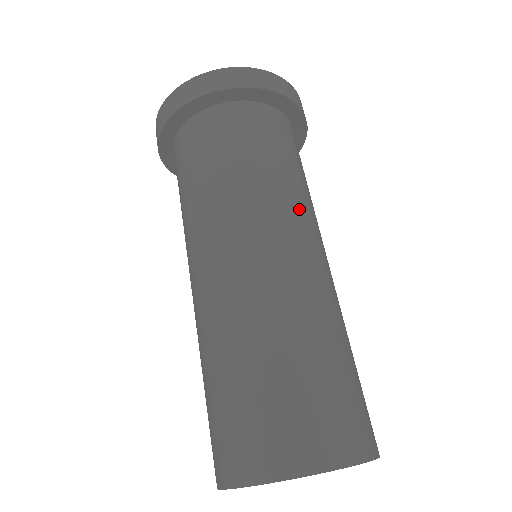
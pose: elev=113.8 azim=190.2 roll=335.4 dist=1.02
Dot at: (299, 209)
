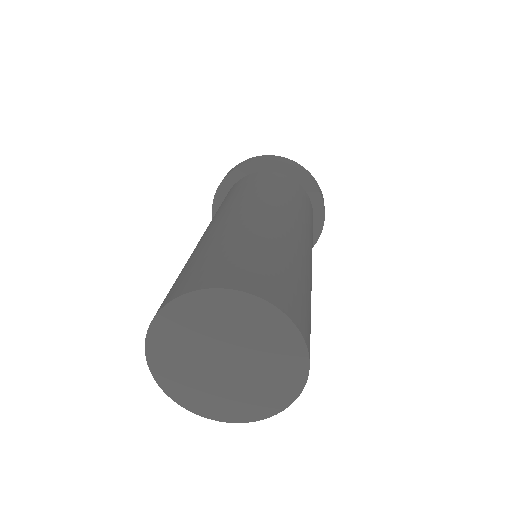
Dot at: occluded
